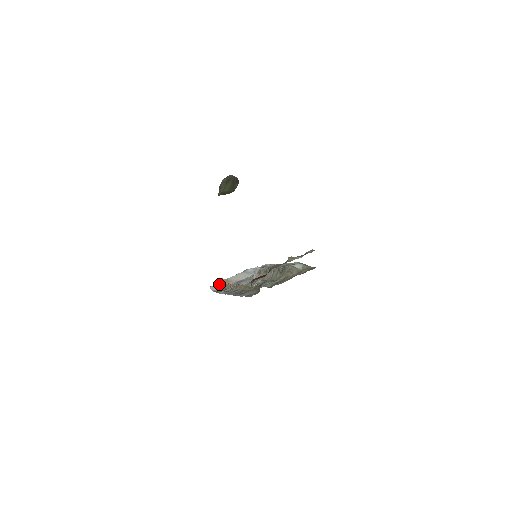
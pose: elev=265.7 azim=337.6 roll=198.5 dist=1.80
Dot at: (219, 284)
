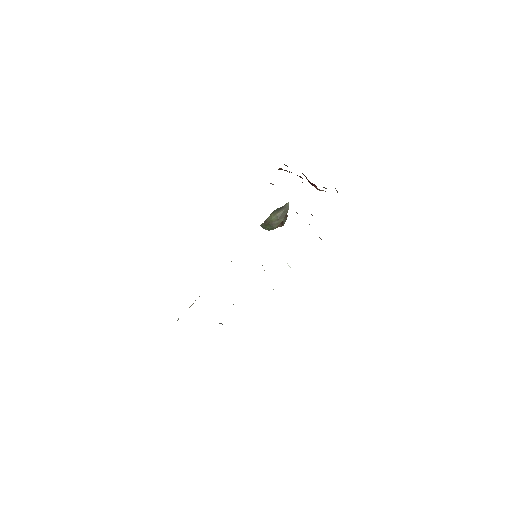
Dot at: occluded
